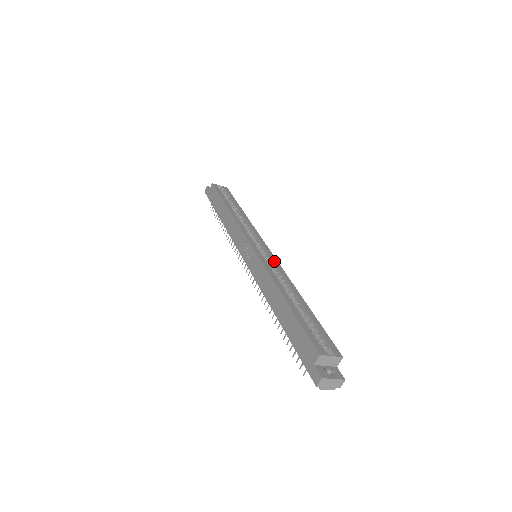
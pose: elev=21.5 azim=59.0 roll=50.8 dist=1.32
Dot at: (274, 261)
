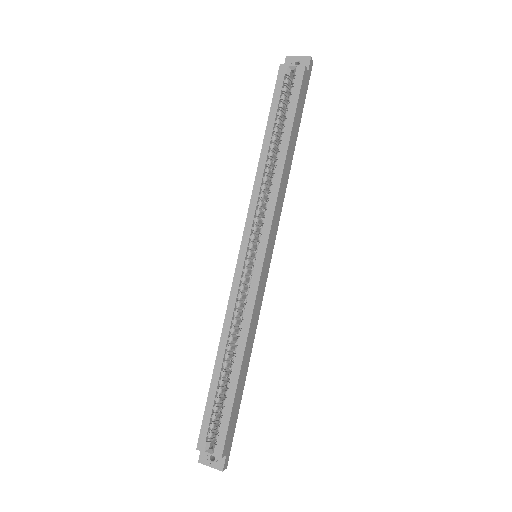
Dot at: (252, 287)
